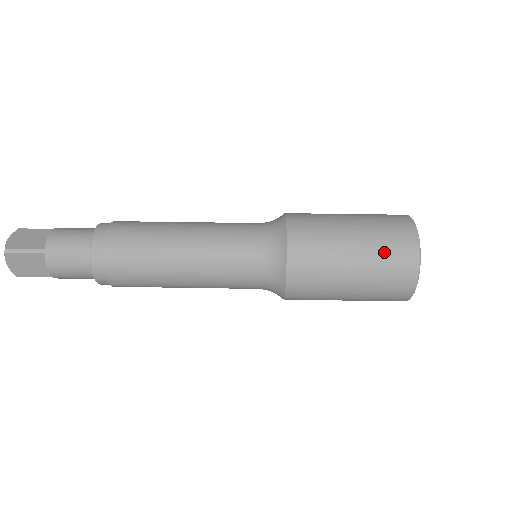
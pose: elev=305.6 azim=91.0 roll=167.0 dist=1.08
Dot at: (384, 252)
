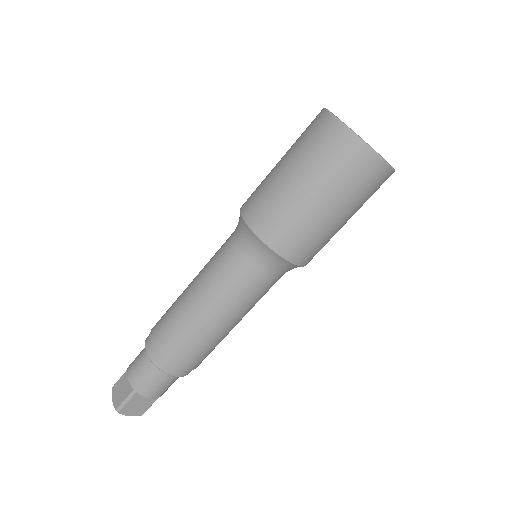
Dot at: occluded
